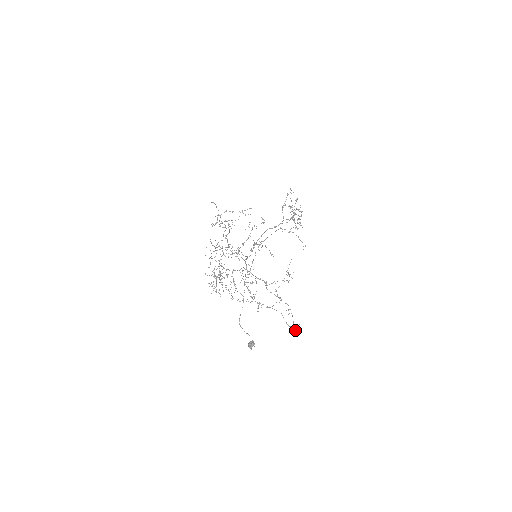
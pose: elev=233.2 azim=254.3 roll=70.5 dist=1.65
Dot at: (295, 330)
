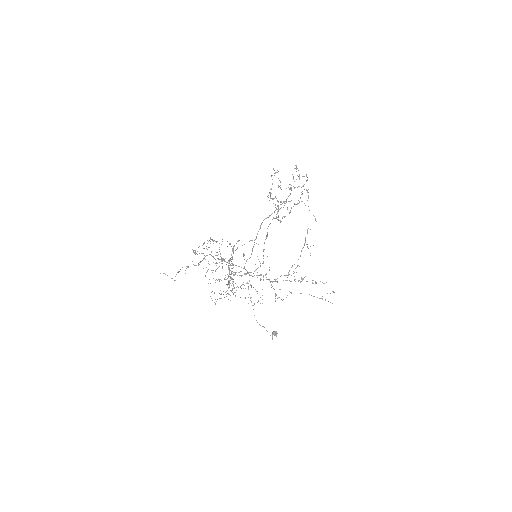
Dot at: occluded
